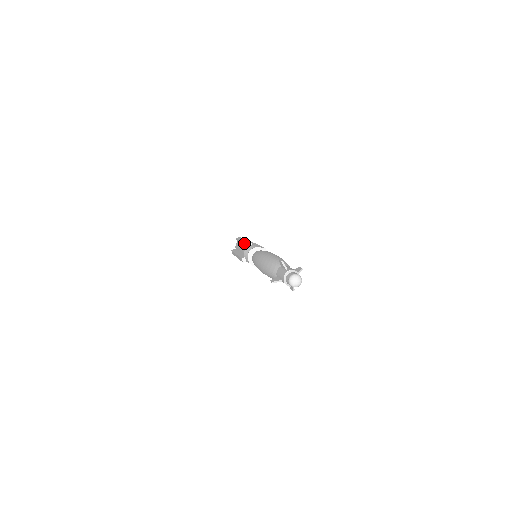
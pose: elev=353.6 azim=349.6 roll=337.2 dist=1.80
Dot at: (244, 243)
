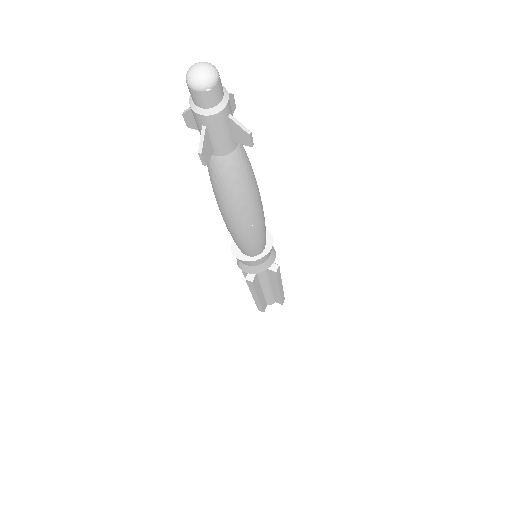
Dot at: occluded
